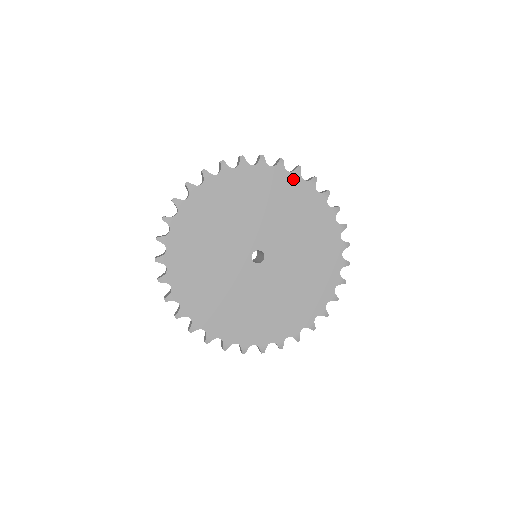
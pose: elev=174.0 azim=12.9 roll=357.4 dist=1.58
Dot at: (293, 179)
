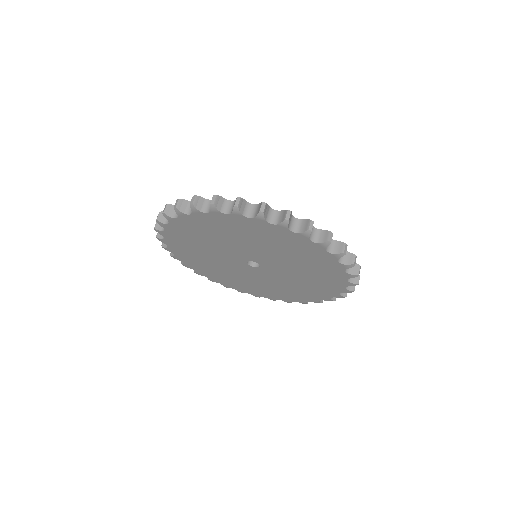
Dot at: (342, 282)
